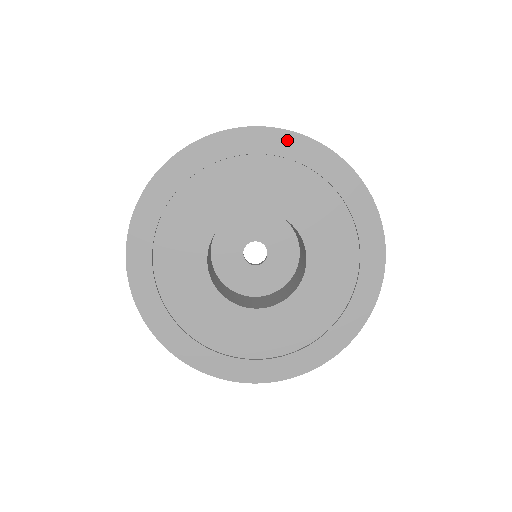
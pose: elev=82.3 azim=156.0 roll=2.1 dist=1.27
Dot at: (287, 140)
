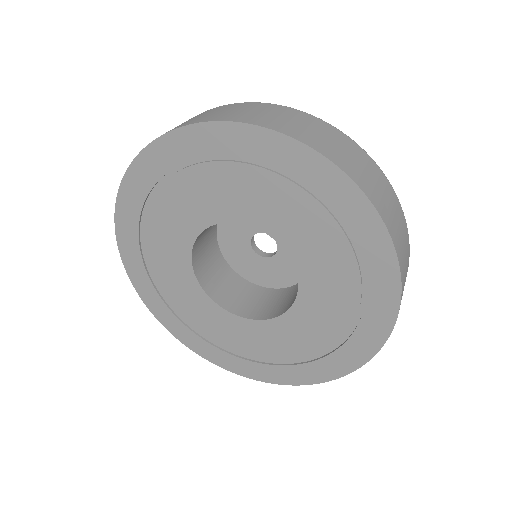
Dot at: (298, 155)
